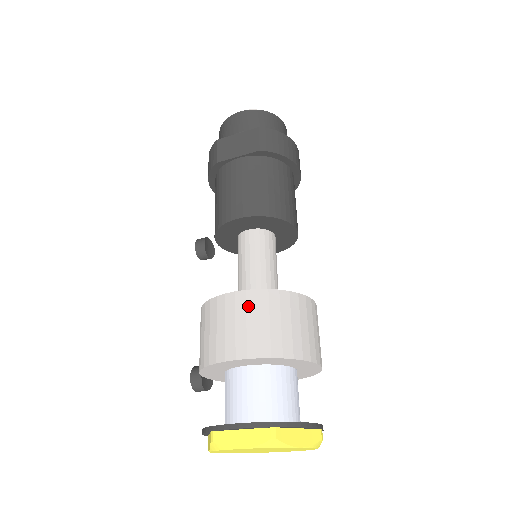
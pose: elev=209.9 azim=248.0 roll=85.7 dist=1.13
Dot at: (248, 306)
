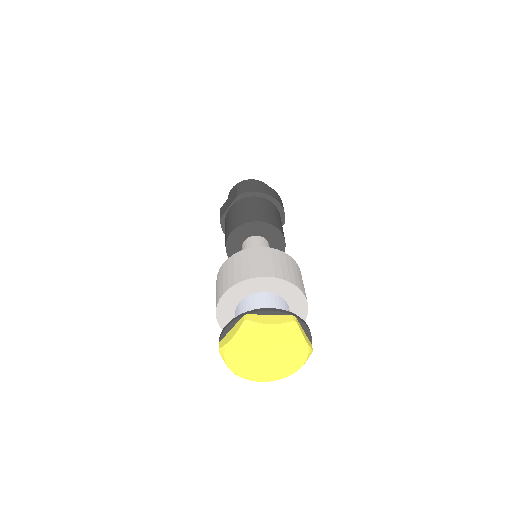
Dot at: (229, 265)
